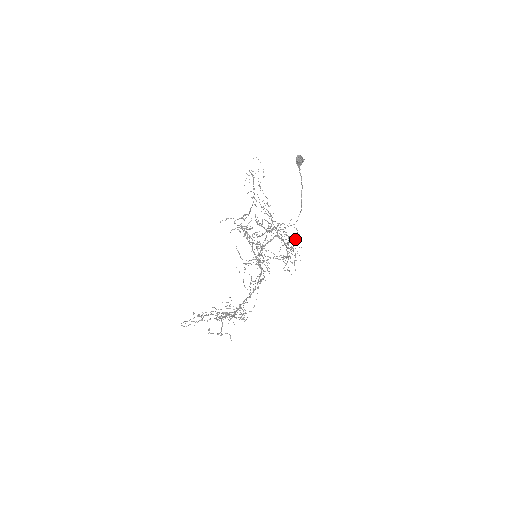
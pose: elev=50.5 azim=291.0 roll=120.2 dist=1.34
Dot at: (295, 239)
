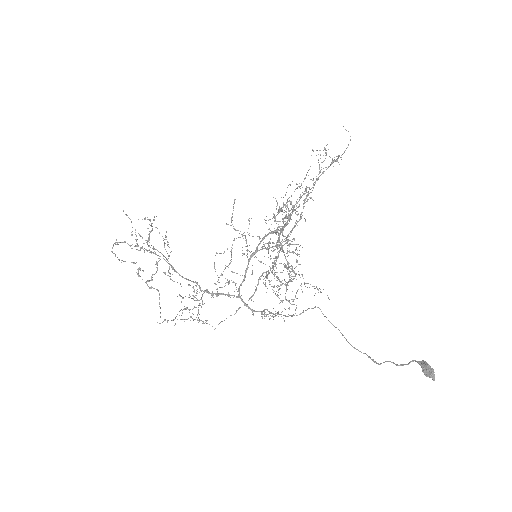
Dot at: (305, 283)
